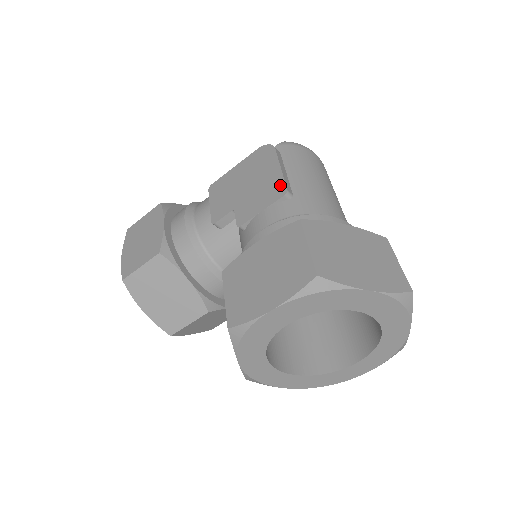
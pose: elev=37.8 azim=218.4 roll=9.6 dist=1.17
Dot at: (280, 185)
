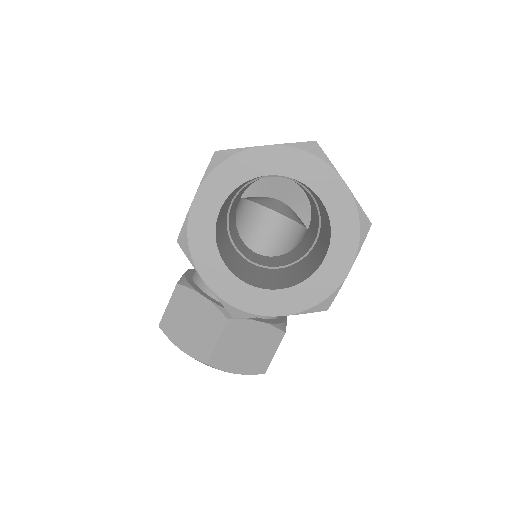
Dot at: occluded
